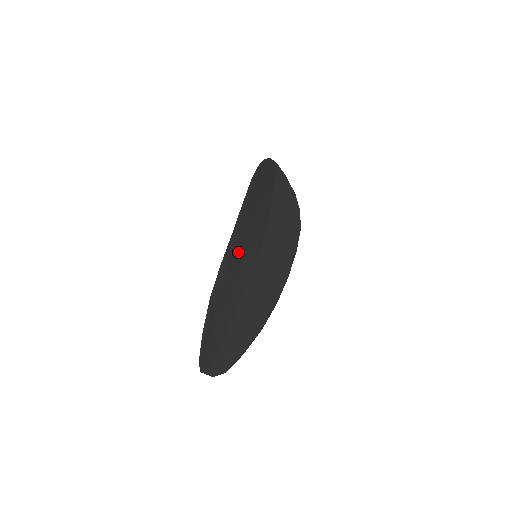
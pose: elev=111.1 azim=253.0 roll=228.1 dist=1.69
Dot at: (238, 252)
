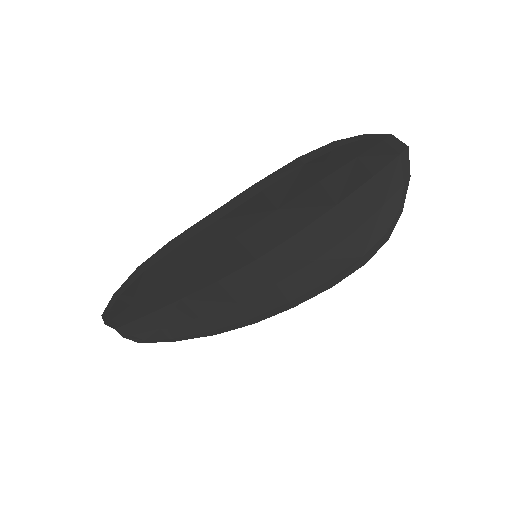
Dot at: (214, 239)
